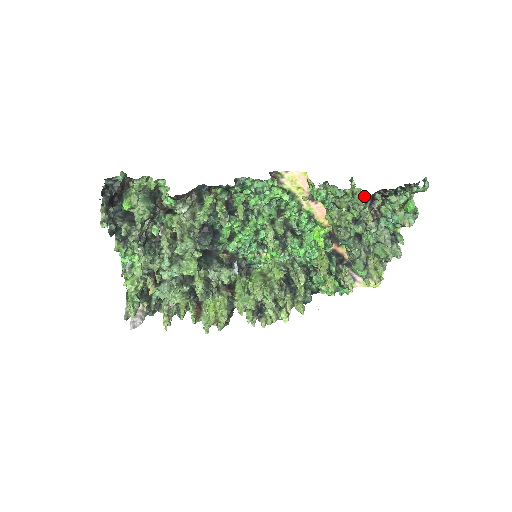
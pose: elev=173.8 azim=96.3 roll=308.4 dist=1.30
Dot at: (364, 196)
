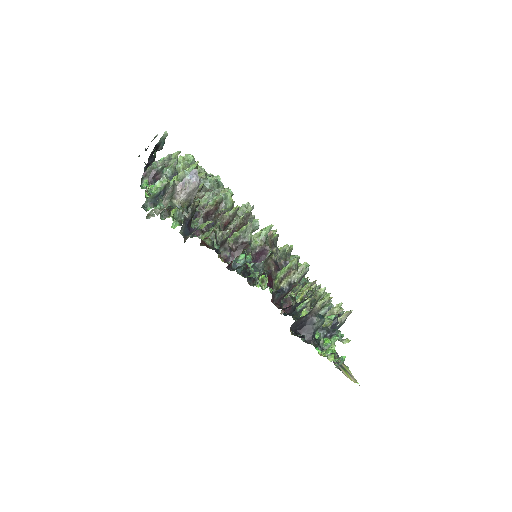
Dot at: occluded
